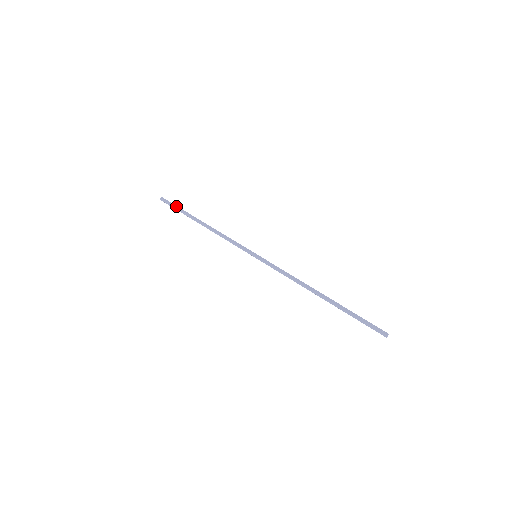
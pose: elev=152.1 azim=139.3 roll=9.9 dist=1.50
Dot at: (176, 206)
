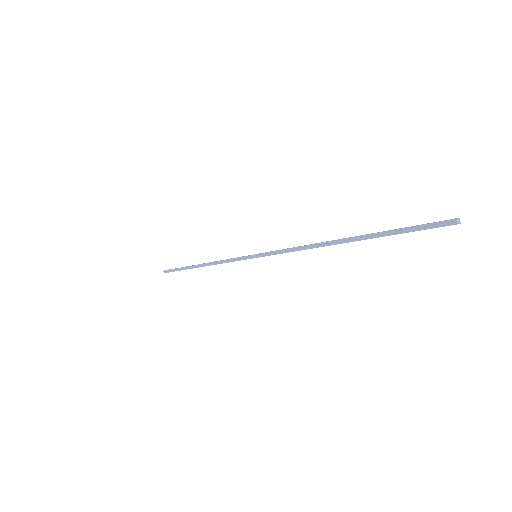
Dot at: (177, 268)
